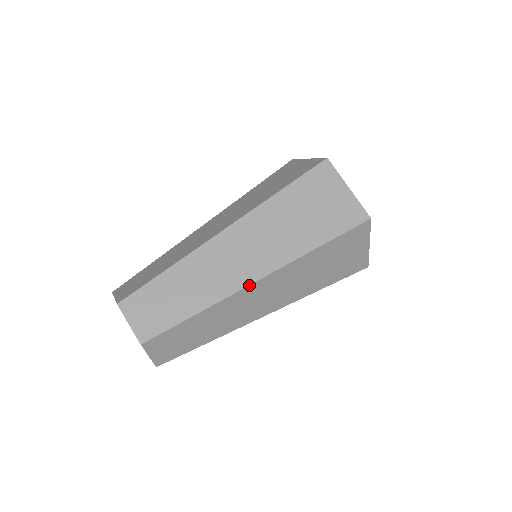
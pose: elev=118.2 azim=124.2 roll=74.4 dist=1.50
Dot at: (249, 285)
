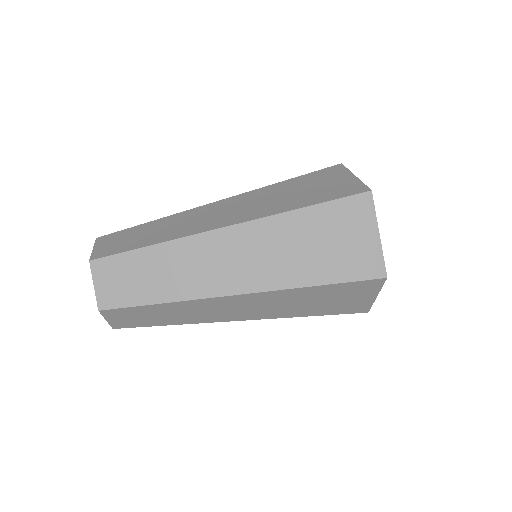
Dot at: (215, 229)
